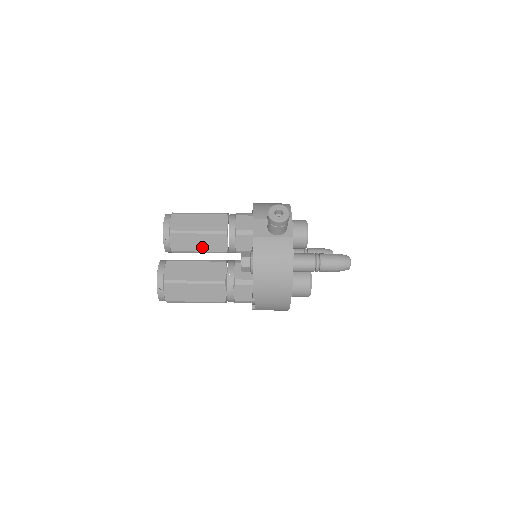
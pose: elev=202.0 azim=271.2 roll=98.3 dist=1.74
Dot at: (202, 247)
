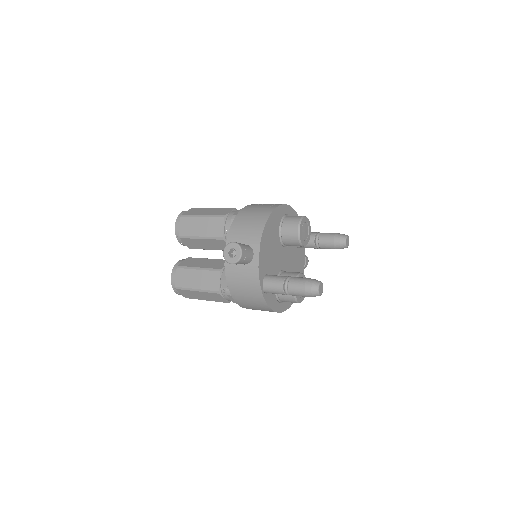
Dot at: (210, 247)
